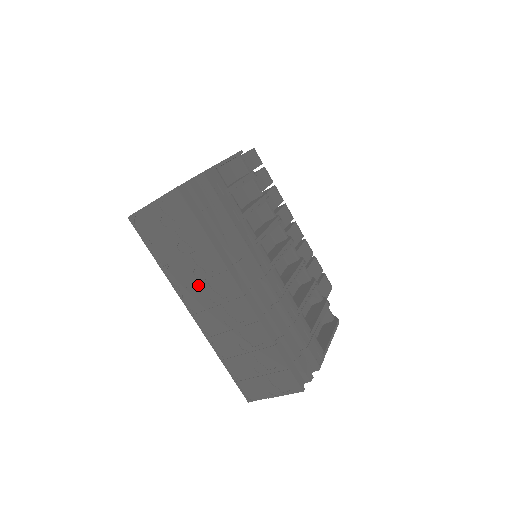
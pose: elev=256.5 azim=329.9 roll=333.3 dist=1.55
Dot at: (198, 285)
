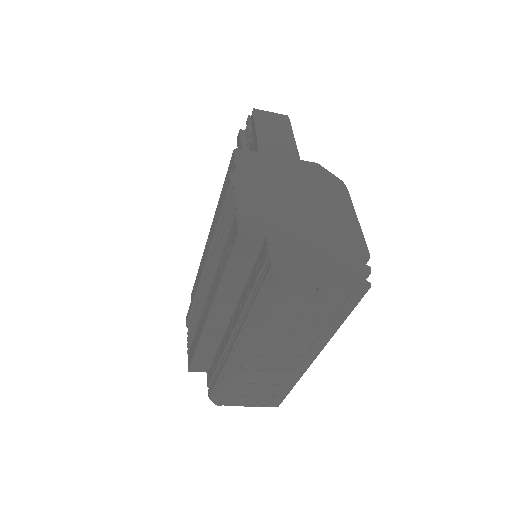
Dot at: (283, 342)
